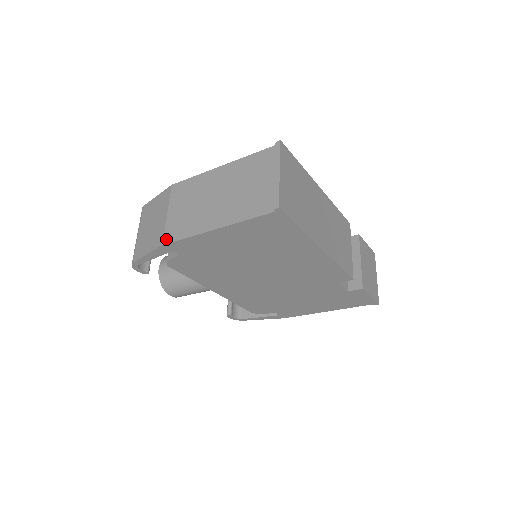
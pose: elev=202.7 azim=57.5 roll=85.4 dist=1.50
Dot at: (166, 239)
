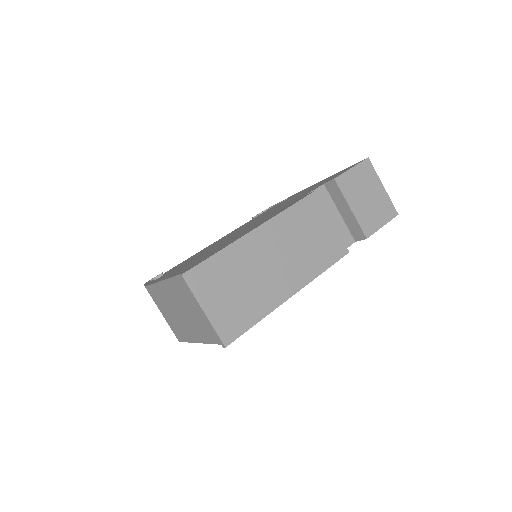
Dot at: (177, 338)
